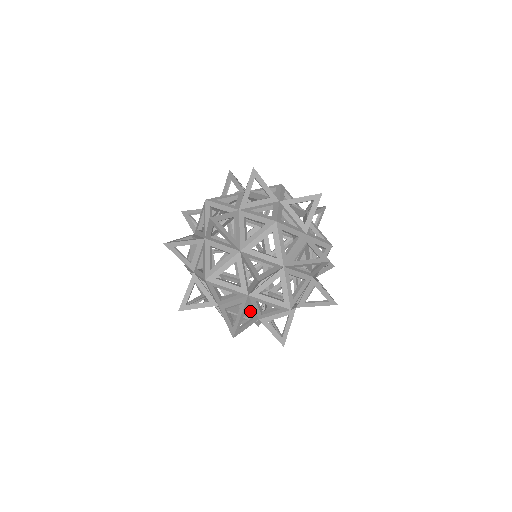
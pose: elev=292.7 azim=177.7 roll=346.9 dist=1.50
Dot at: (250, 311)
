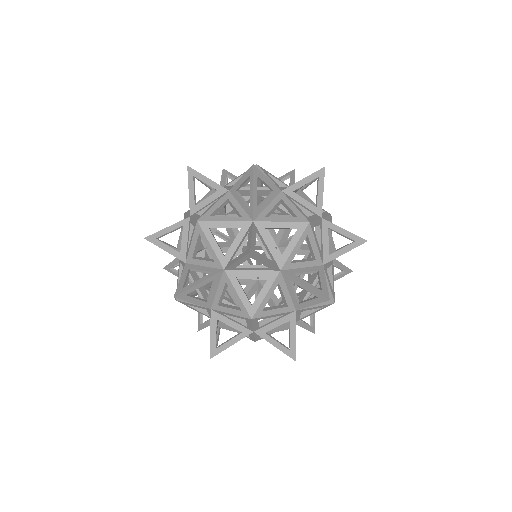
Dot at: occluded
